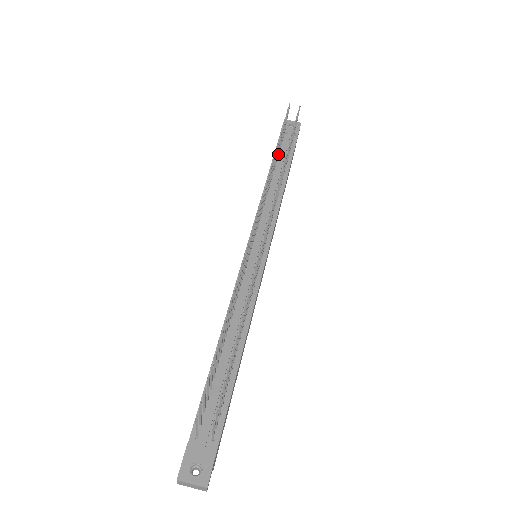
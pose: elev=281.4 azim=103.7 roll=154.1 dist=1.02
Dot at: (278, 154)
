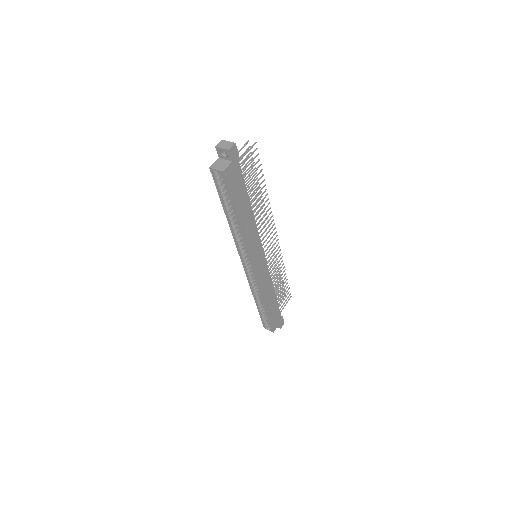
Dot at: occluded
